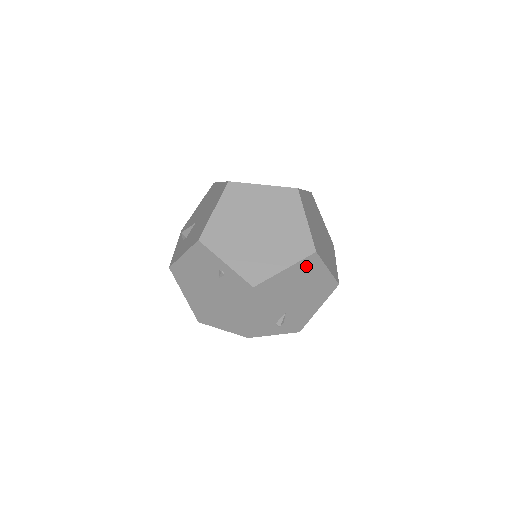
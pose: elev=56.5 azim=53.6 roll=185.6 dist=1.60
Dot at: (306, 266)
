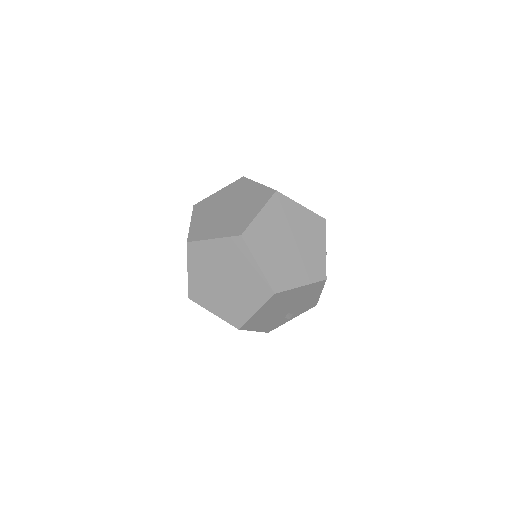
Dot at: (275, 300)
